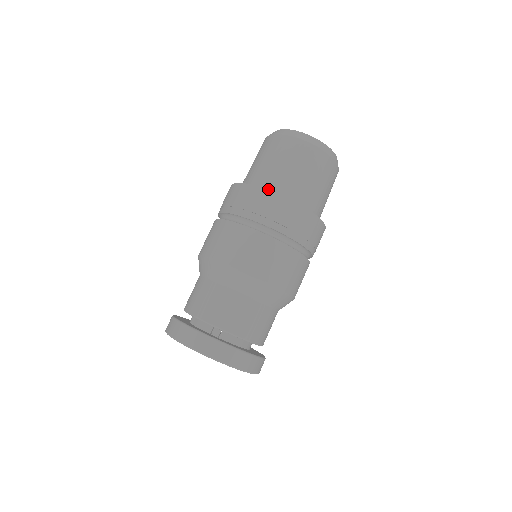
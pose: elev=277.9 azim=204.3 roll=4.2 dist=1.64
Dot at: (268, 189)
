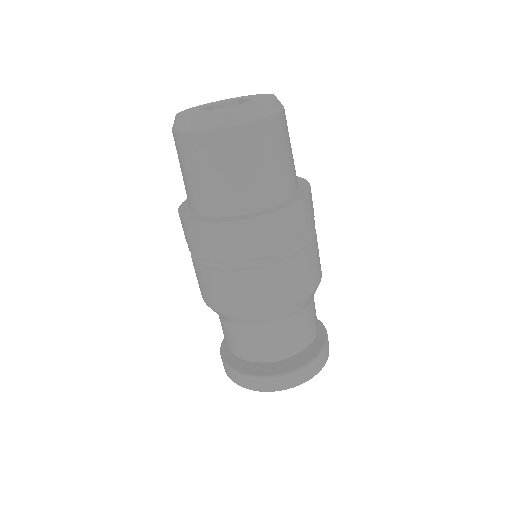
Dot at: (262, 206)
